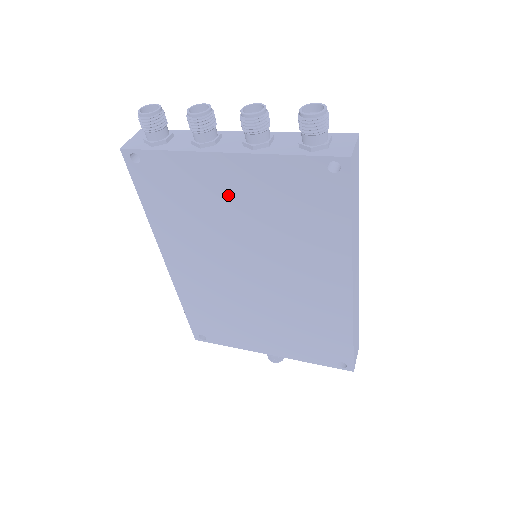
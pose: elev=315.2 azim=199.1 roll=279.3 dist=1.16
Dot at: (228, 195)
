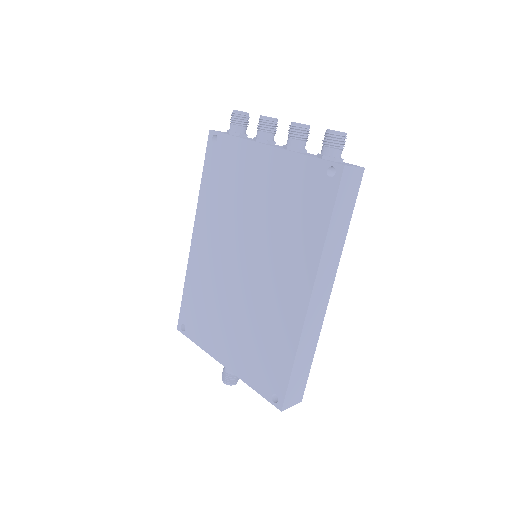
Dot at: (257, 182)
